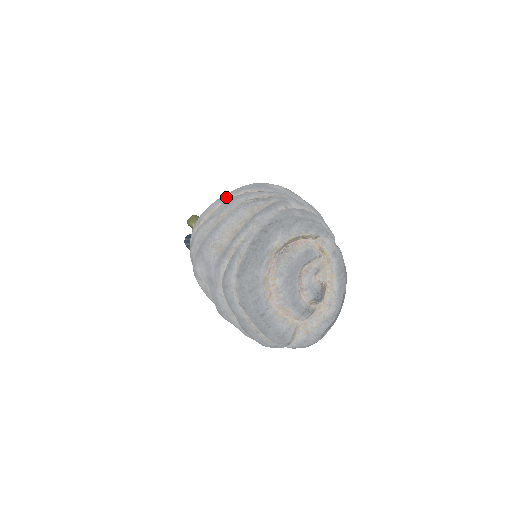
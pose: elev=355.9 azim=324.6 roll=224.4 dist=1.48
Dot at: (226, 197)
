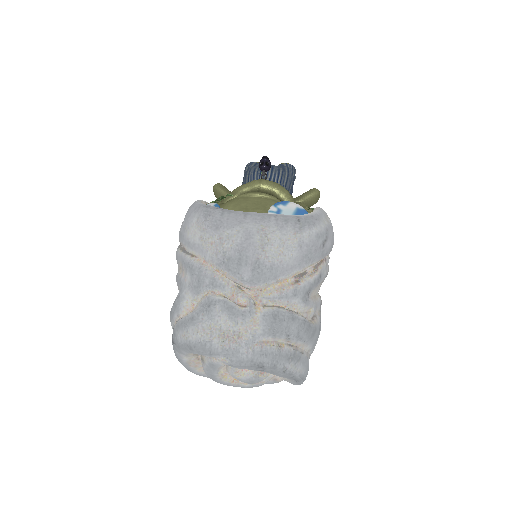
Dot at: occluded
